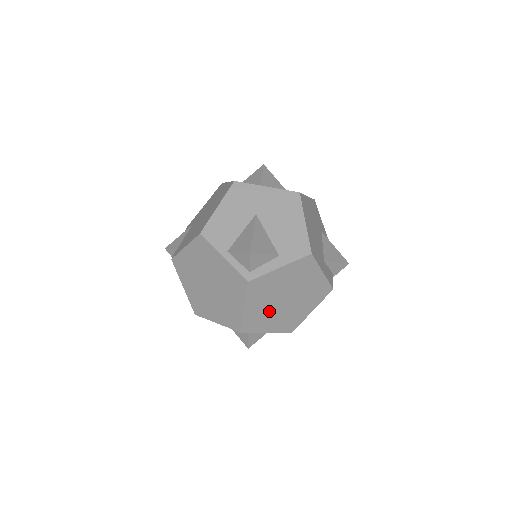
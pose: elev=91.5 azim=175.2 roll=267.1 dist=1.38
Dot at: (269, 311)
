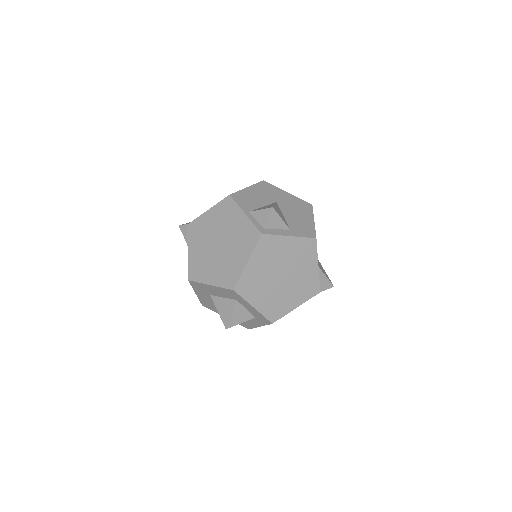
Dot at: (264, 281)
